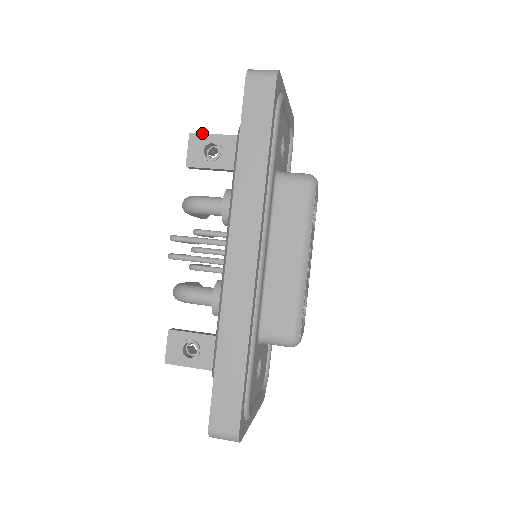
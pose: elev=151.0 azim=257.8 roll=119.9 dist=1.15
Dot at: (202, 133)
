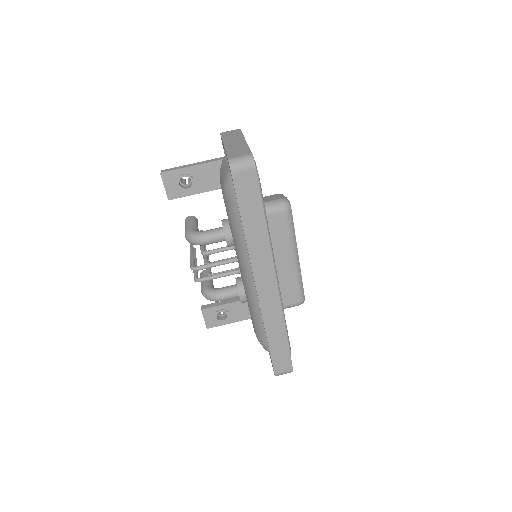
Dot at: (171, 170)
